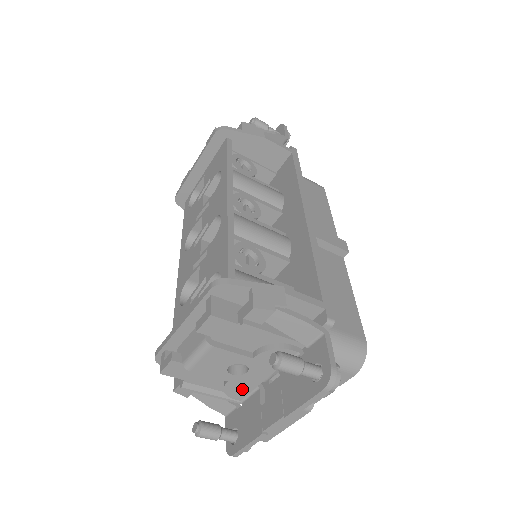
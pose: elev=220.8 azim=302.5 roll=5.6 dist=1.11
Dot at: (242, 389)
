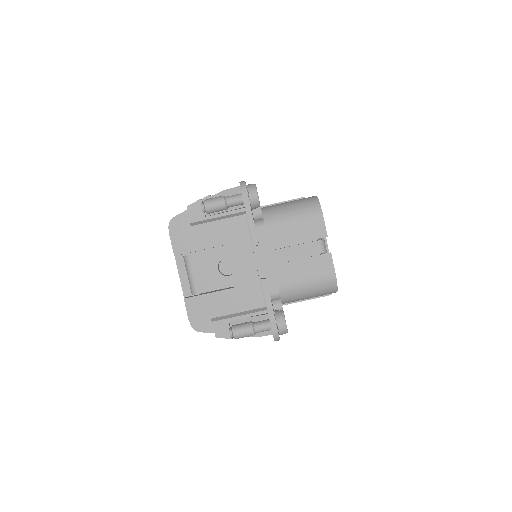
Dot at: (252, 288)
